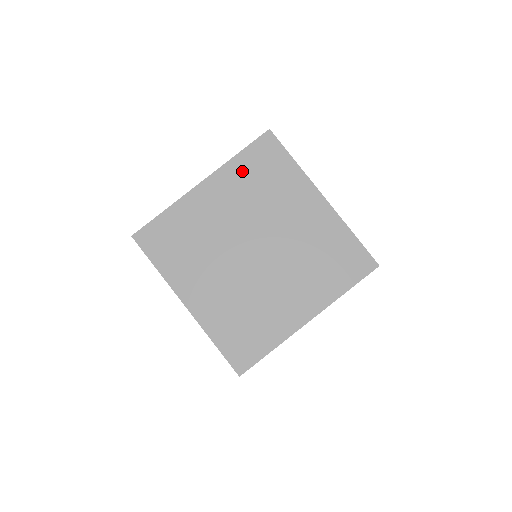
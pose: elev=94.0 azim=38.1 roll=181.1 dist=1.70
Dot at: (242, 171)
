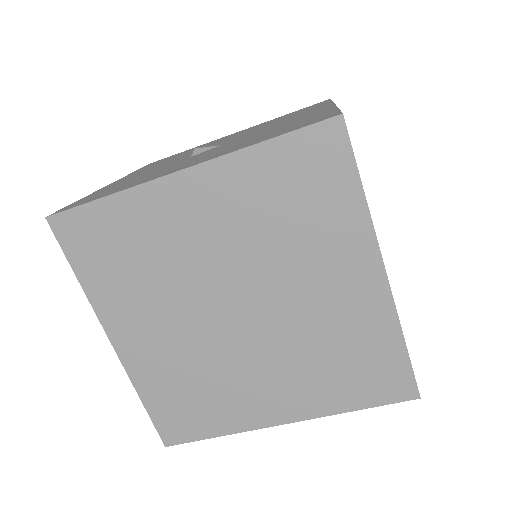
Dot at: (261, 177)
